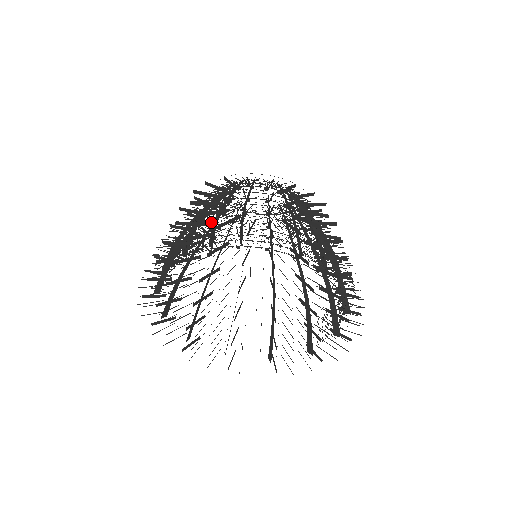
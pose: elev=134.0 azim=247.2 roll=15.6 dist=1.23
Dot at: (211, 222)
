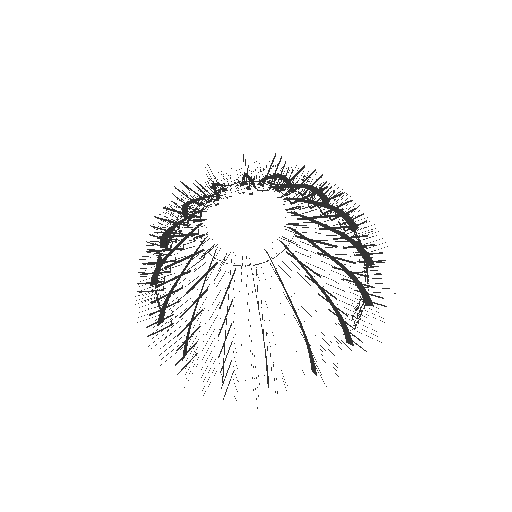
Dot at: occluded
